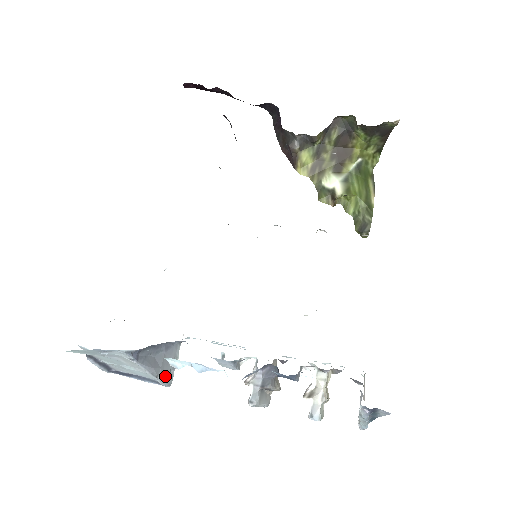
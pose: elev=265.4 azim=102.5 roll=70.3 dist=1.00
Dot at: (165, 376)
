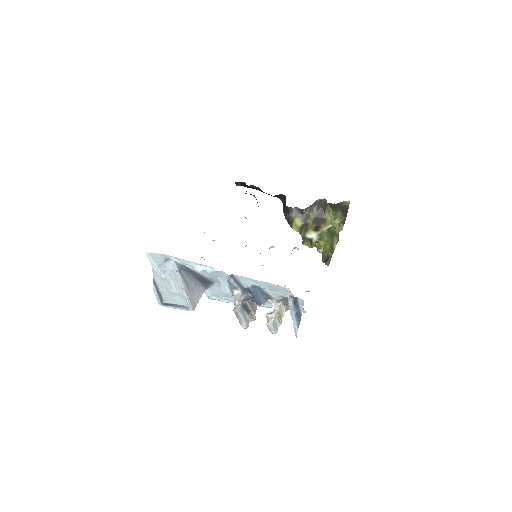
Dot at: (192, 300)
